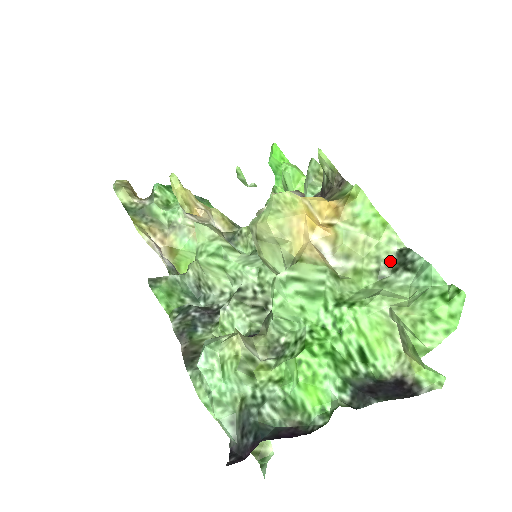
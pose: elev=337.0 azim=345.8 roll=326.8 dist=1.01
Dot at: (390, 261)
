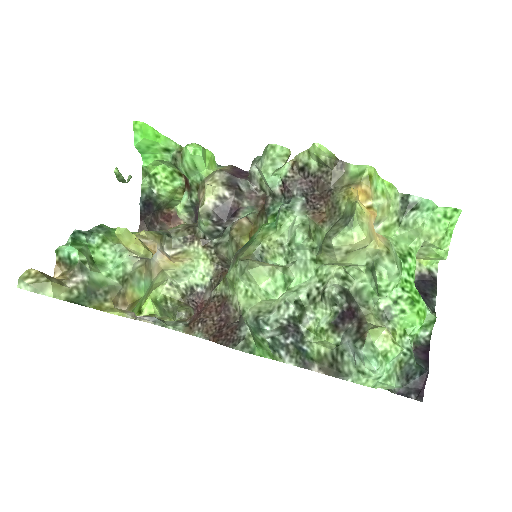
Dot at: (400, 209)
